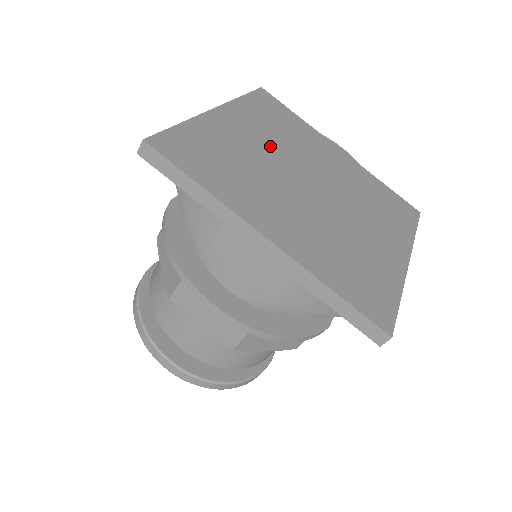
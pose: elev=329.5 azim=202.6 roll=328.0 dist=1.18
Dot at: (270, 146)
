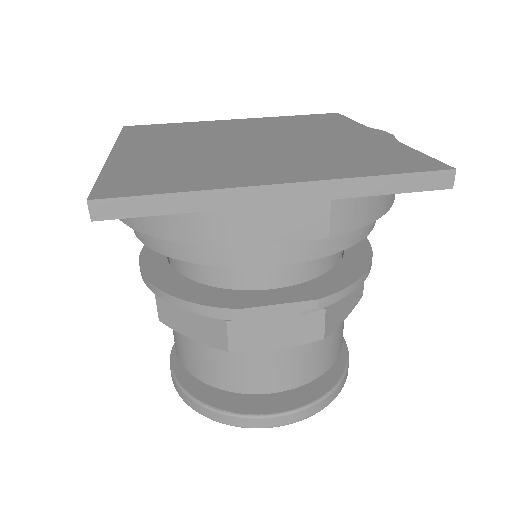
Dot at: (251, 130)
